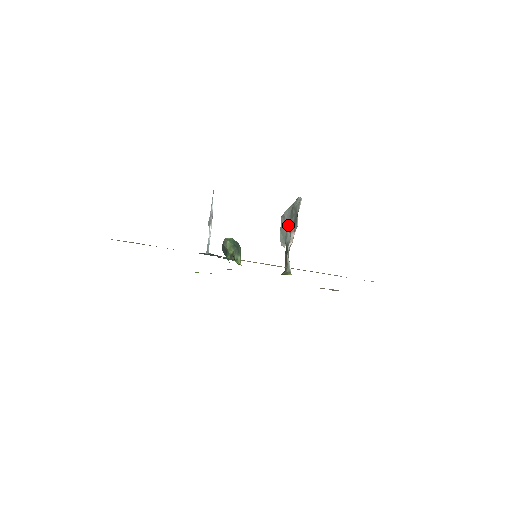
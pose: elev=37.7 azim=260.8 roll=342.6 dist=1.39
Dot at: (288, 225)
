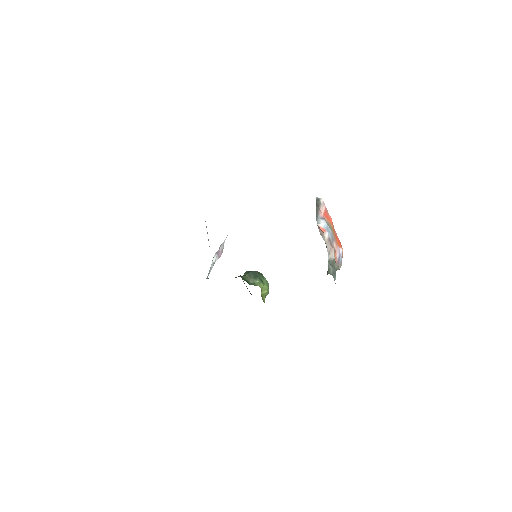
Dot at: occluded
